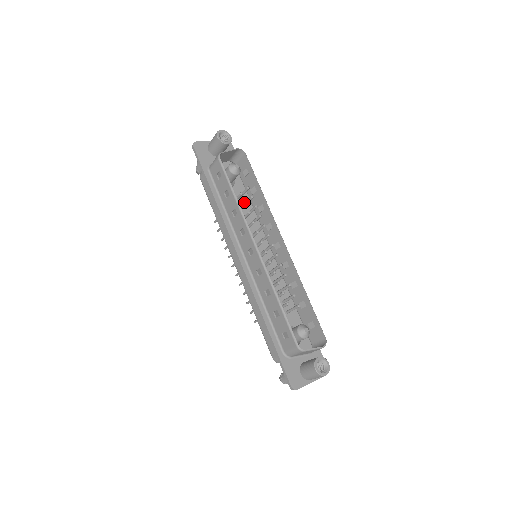
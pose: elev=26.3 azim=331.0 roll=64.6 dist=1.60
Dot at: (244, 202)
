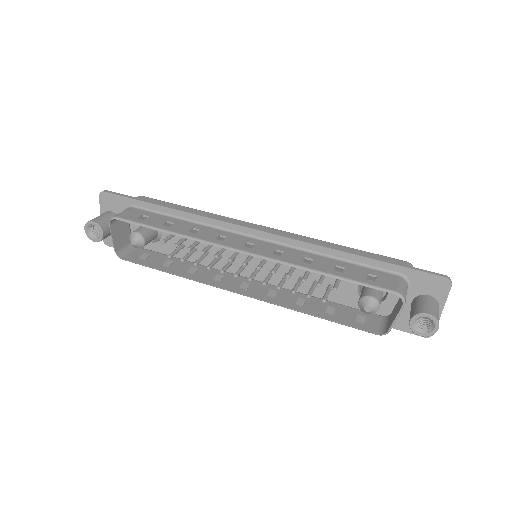
Dot at: occluded
